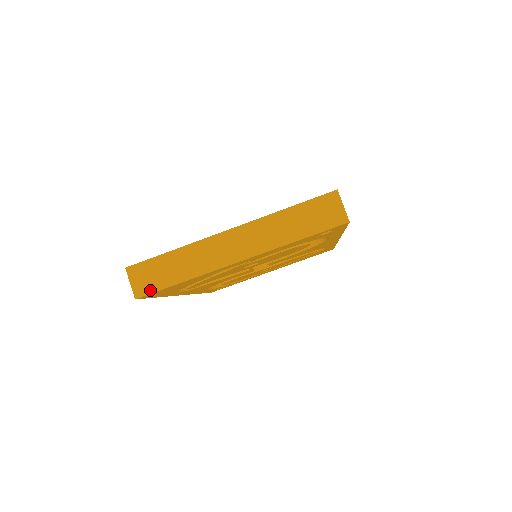
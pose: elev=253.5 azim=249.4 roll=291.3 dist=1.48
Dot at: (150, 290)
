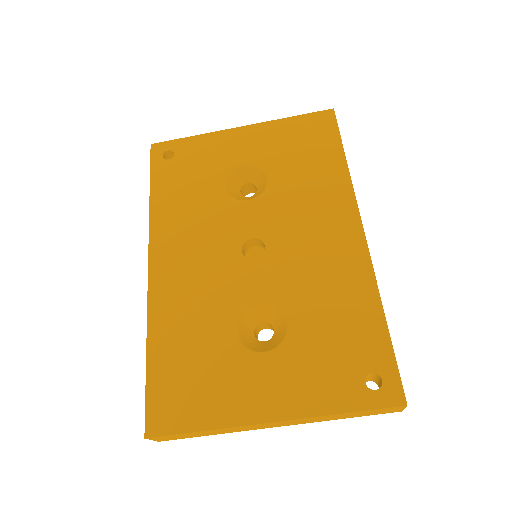
Dot at: (175, 439)
